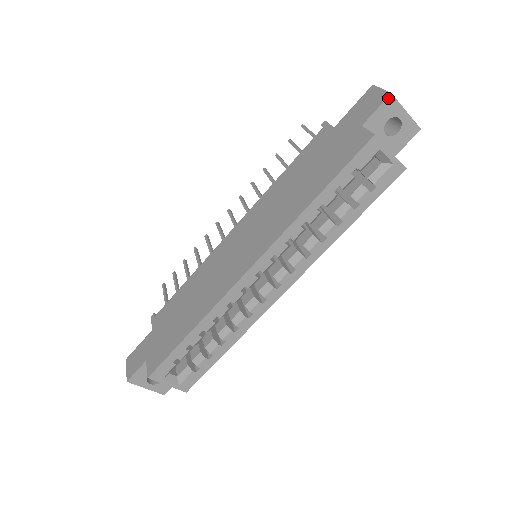
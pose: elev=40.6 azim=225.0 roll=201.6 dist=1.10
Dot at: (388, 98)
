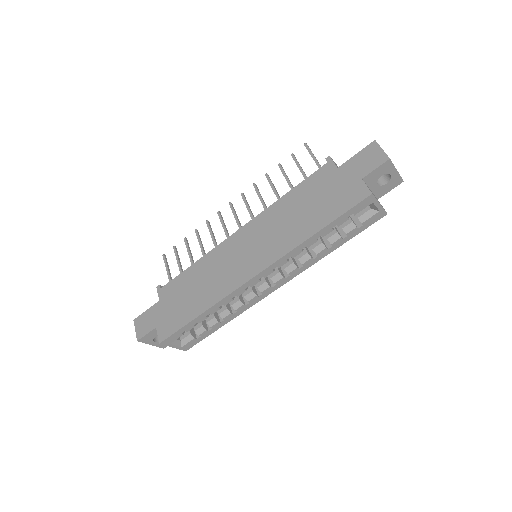
Dot at: (386, 161)
